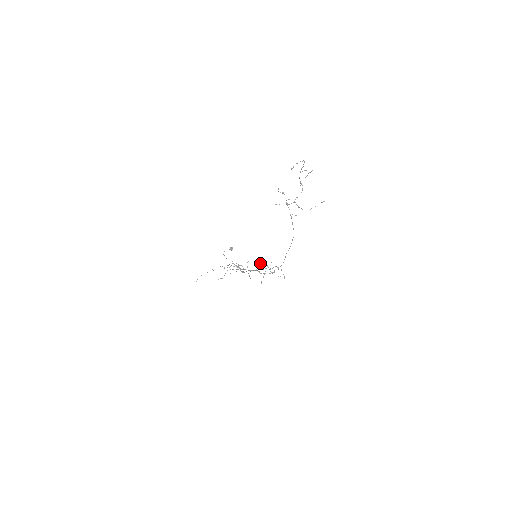
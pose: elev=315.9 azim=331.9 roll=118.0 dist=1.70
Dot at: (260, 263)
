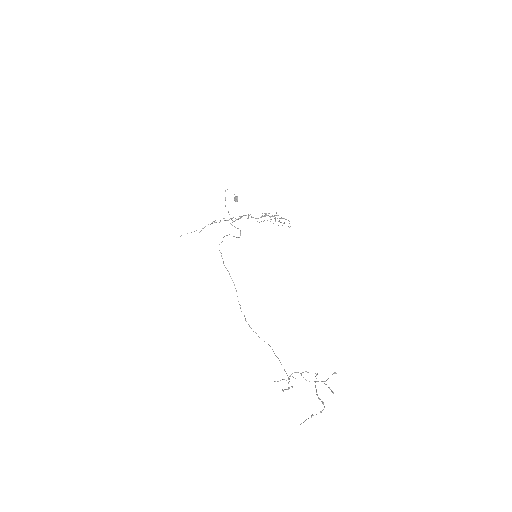
Dot at: (265, 216)
